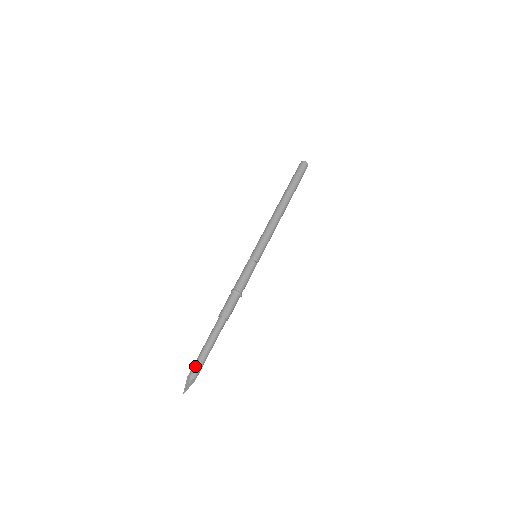
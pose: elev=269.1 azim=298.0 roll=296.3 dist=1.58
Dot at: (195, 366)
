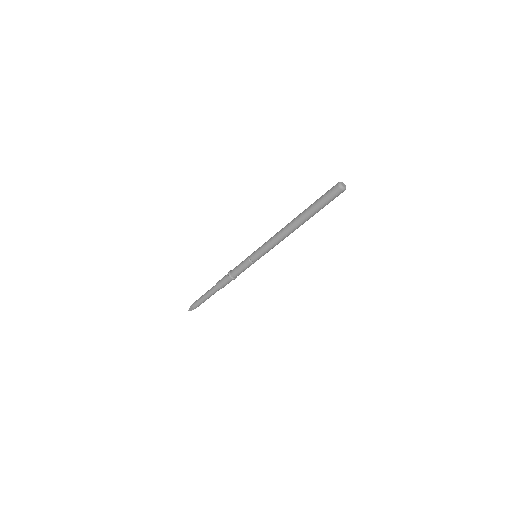
Dot at: (196, 305)
